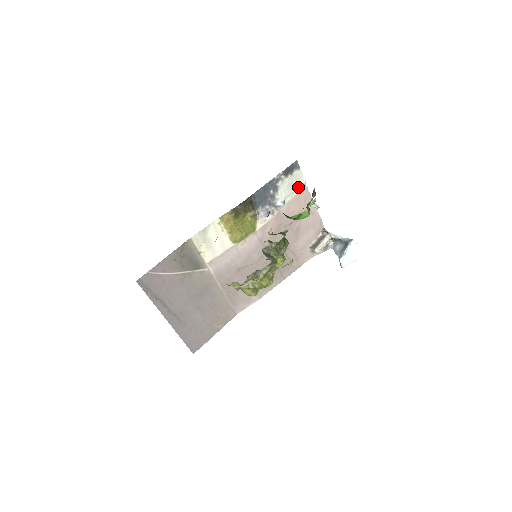
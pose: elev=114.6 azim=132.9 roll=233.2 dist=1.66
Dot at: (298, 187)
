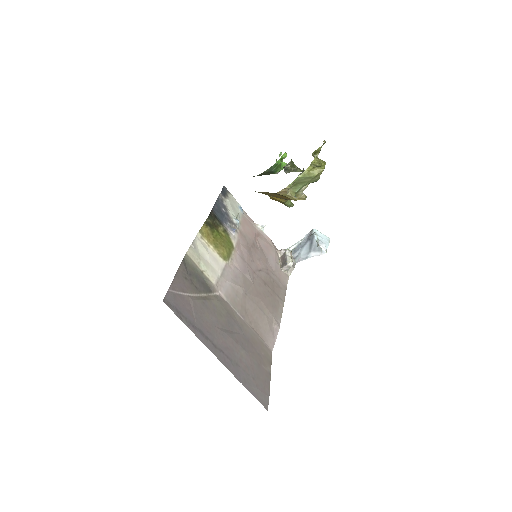
Dot at: (238, 210)
